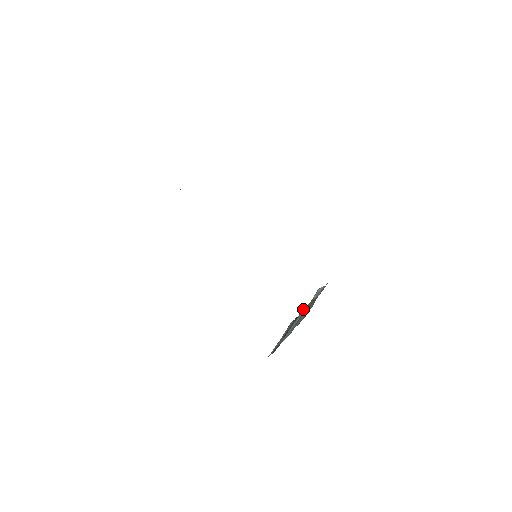
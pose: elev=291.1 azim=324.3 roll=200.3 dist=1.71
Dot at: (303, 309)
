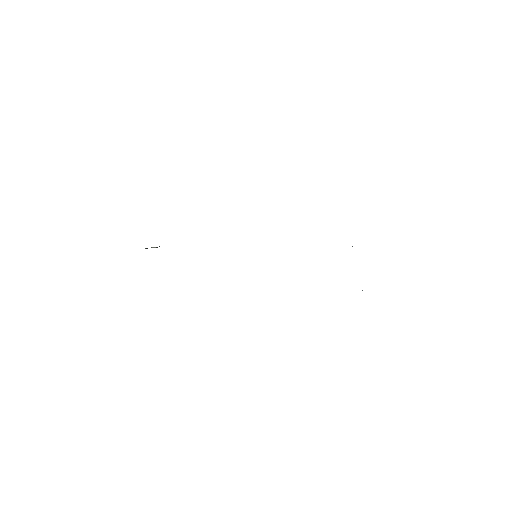
Dot at: occluded
